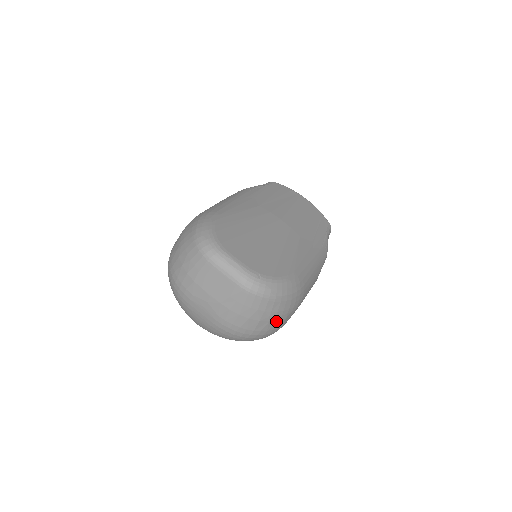
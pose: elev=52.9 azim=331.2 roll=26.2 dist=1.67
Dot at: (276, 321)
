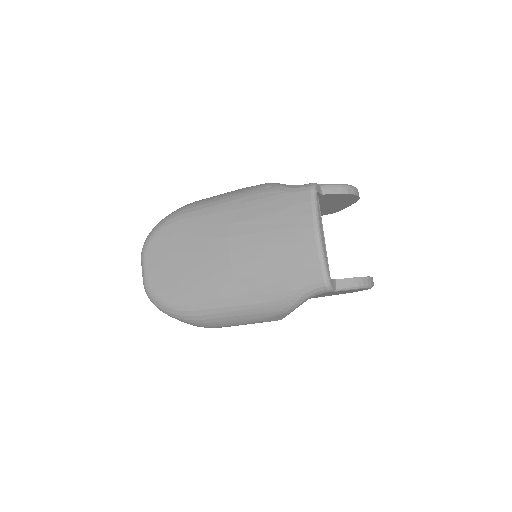
Dot at: occluded
